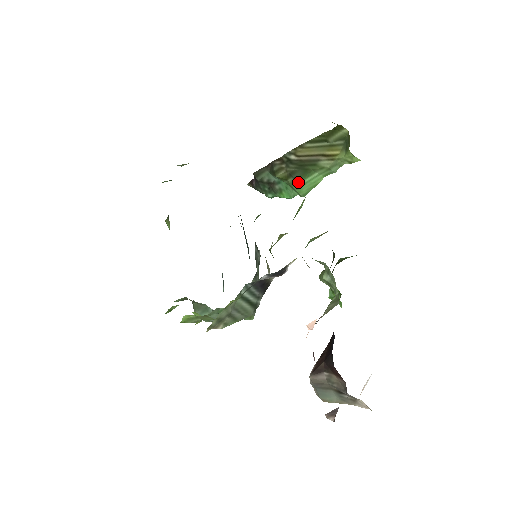
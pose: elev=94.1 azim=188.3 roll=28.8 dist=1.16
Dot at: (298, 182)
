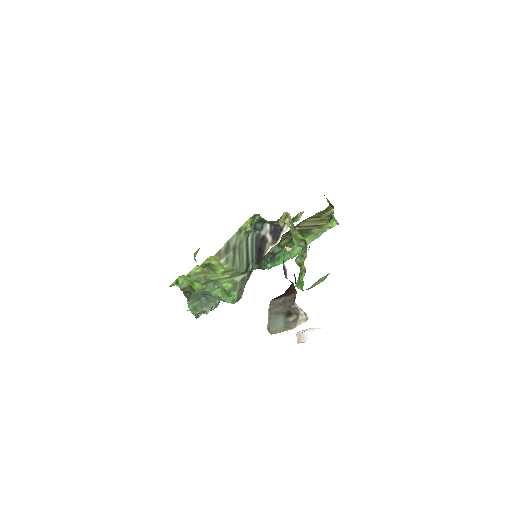
Dot at: (294, 245)
